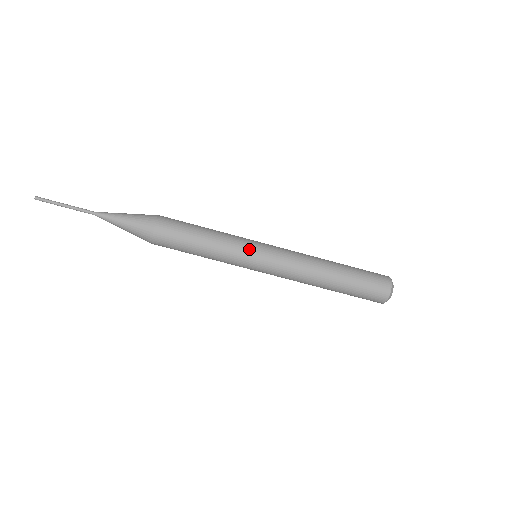
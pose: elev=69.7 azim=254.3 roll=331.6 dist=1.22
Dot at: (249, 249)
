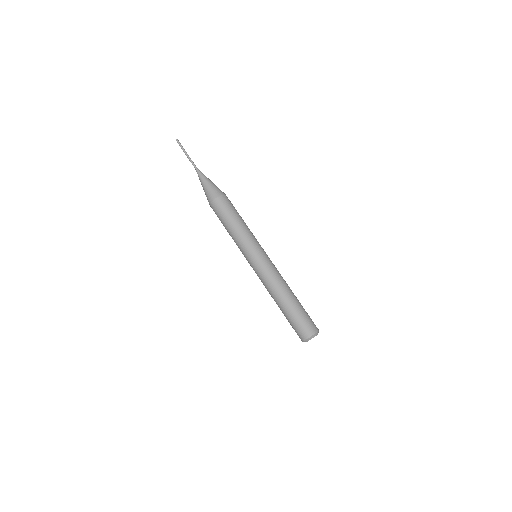
Dot at: (260, 245)
